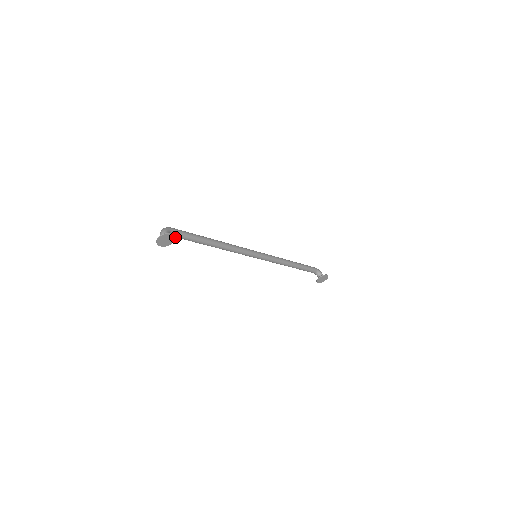
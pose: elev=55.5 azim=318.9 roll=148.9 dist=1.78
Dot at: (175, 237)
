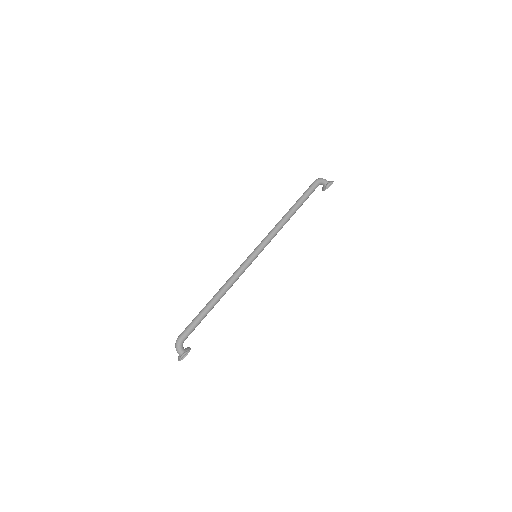
Dot at: occluded
